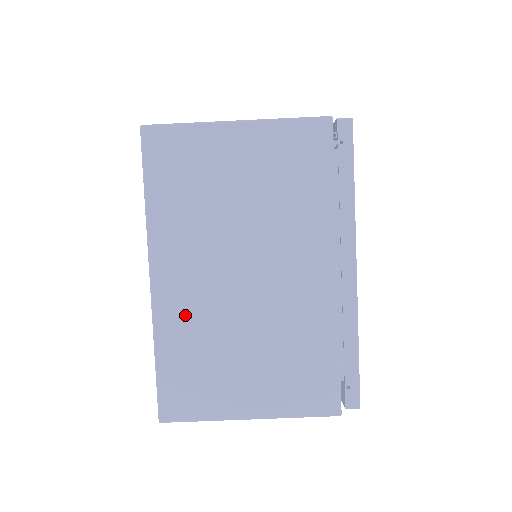
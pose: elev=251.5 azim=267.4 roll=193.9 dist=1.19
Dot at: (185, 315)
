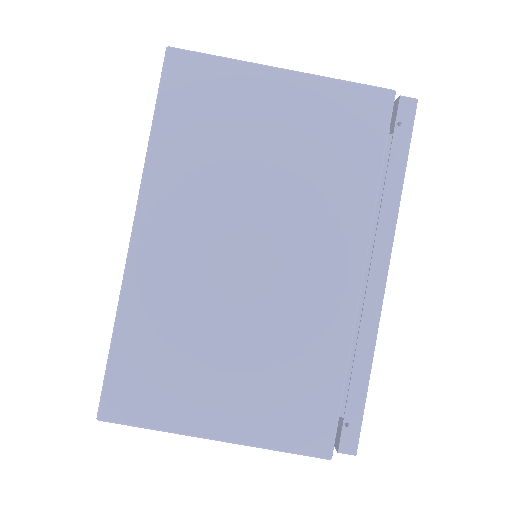
Dot at: (165, 287)
